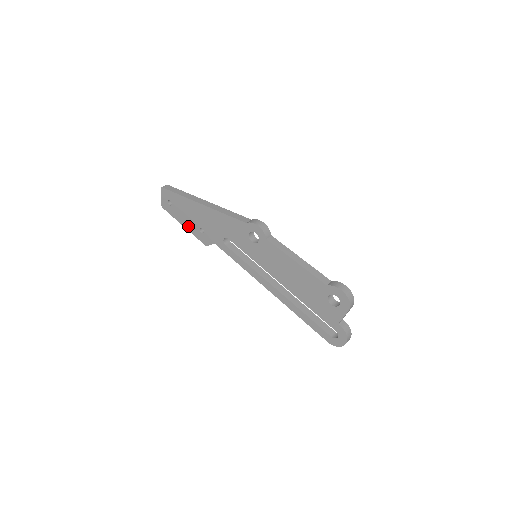
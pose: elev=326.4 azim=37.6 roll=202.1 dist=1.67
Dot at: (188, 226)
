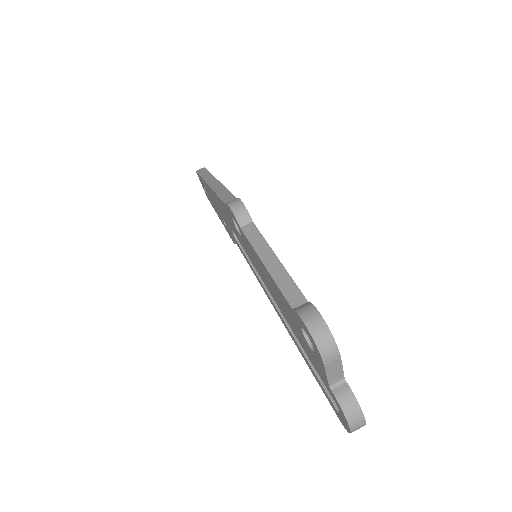
Dot at: (220, 218)
